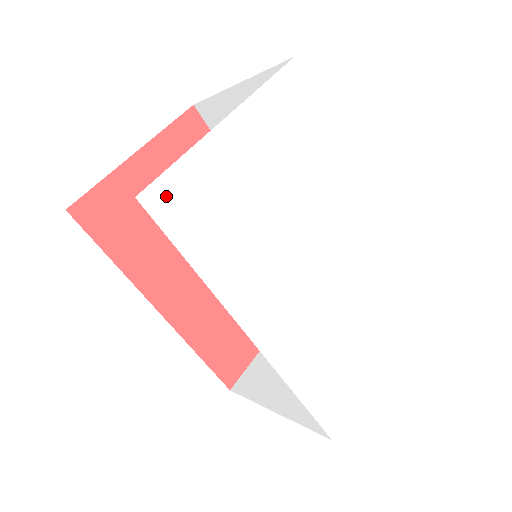
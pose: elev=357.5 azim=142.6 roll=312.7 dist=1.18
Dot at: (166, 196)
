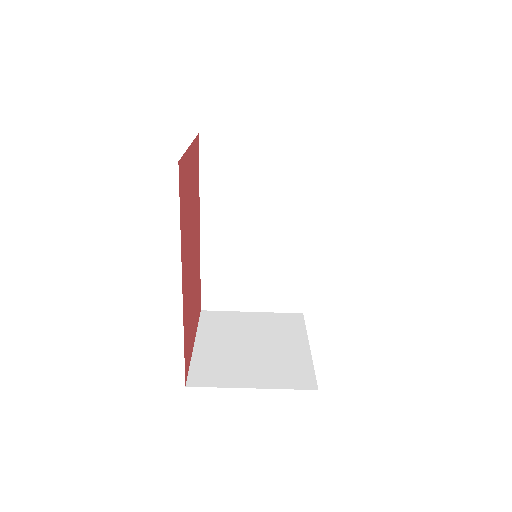
Dot at: occluded
